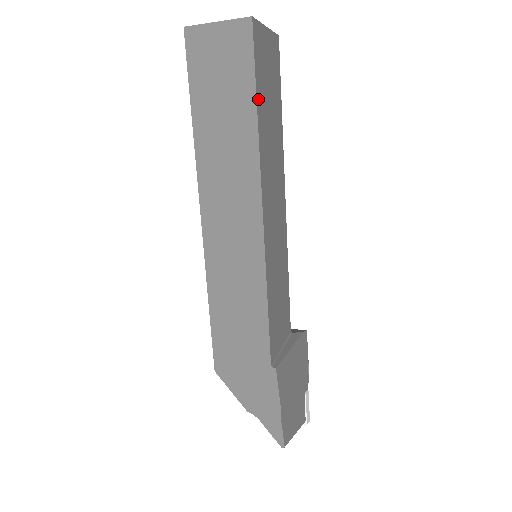
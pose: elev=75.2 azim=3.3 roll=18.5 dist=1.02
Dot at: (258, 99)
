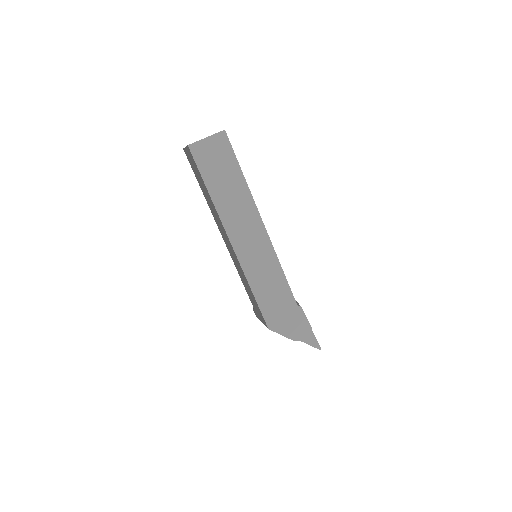
Dot at: (240, 168)
